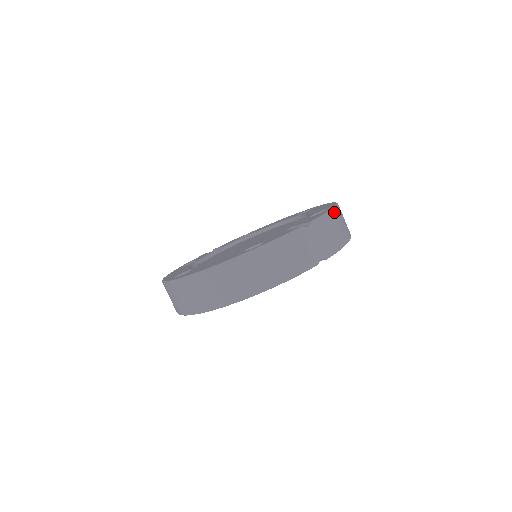
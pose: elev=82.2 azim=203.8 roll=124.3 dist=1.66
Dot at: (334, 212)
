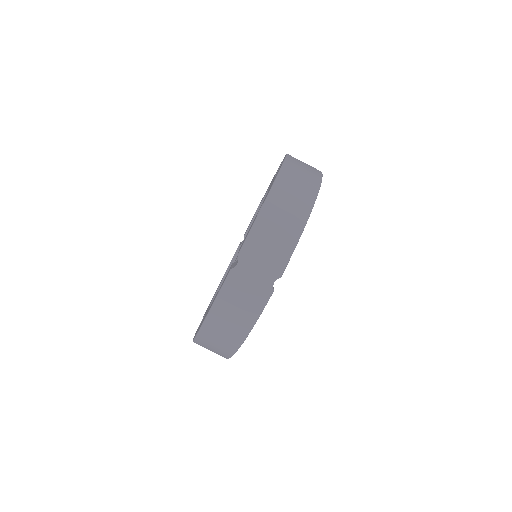
Dot at: (265, 211)
